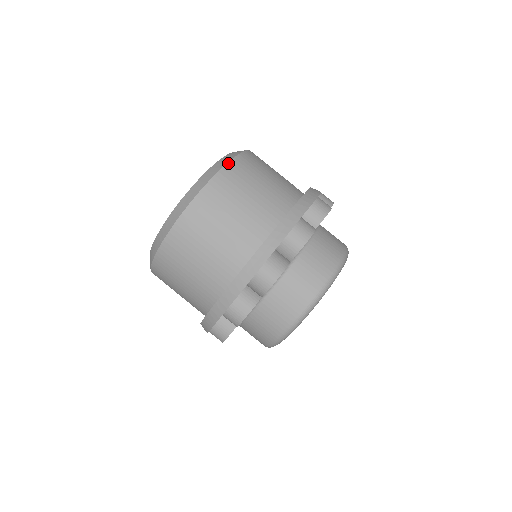
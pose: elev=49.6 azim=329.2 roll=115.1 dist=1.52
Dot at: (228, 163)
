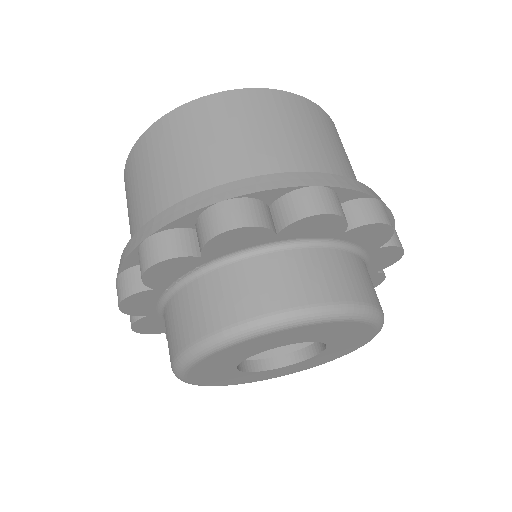
Dot at: (229, 91)
